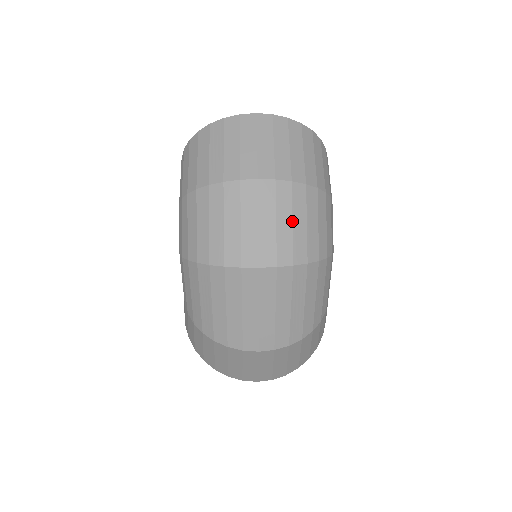
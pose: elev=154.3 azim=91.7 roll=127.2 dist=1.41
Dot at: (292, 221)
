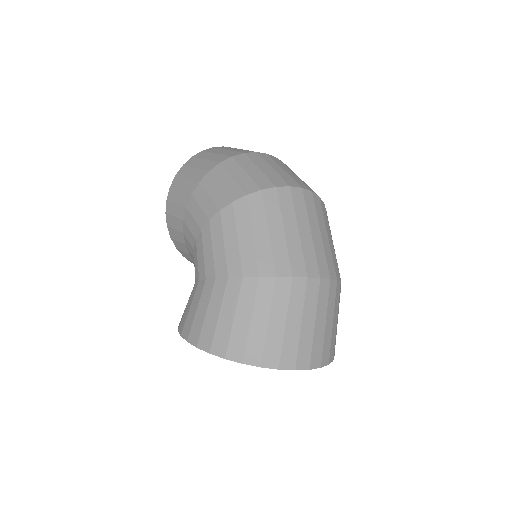
Dot at: occluded
